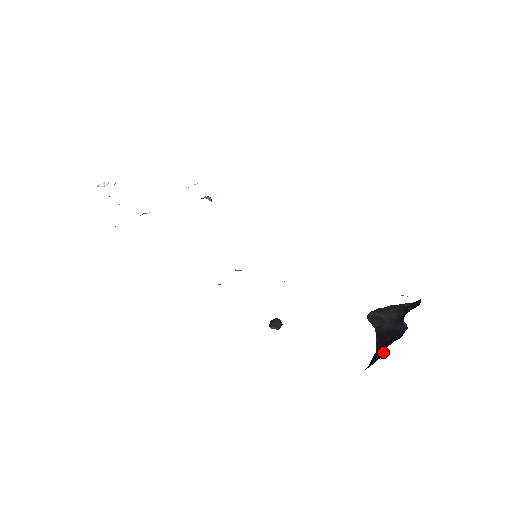
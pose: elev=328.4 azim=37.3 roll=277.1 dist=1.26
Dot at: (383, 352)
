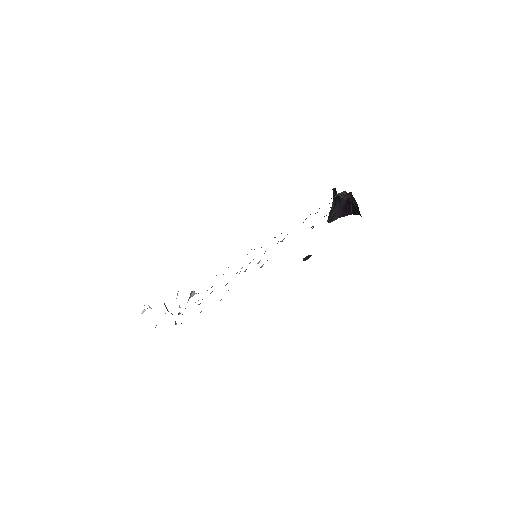
Dot at: (354, 202)
